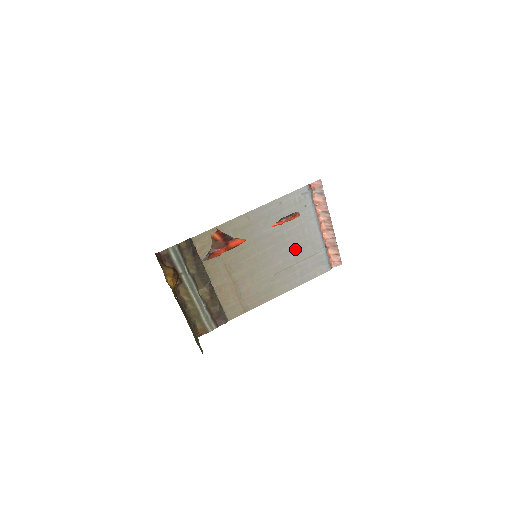
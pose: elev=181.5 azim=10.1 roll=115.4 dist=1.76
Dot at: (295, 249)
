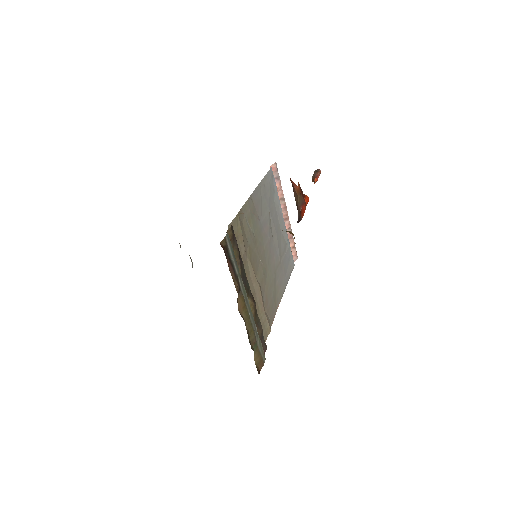
Dot at: (278, 242)
